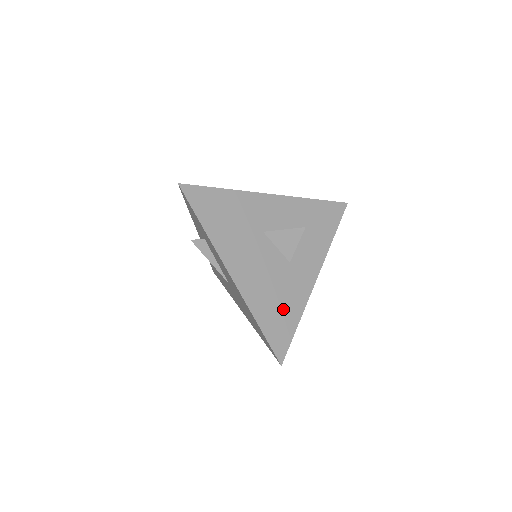
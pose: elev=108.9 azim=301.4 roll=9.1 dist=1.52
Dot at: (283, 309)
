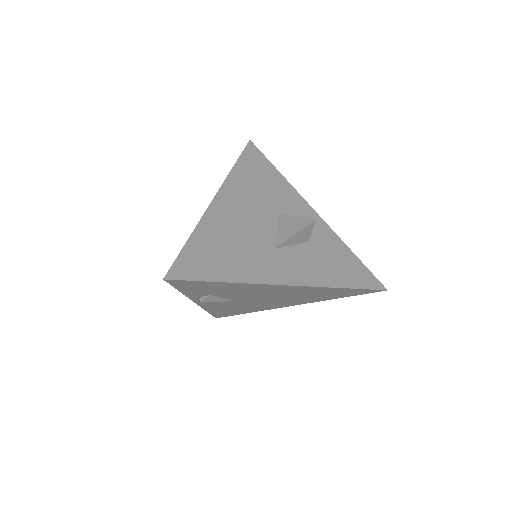
Dot at: (226, 258)
